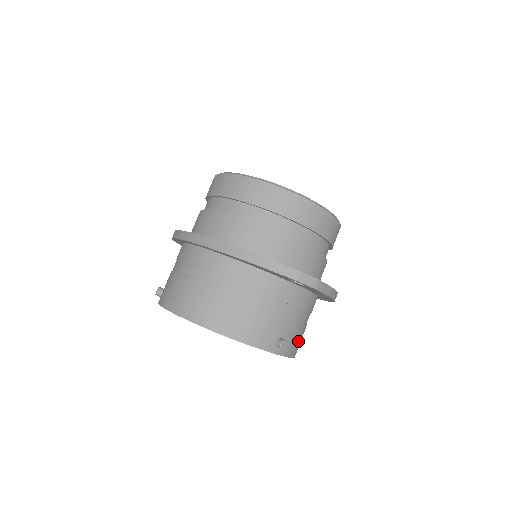
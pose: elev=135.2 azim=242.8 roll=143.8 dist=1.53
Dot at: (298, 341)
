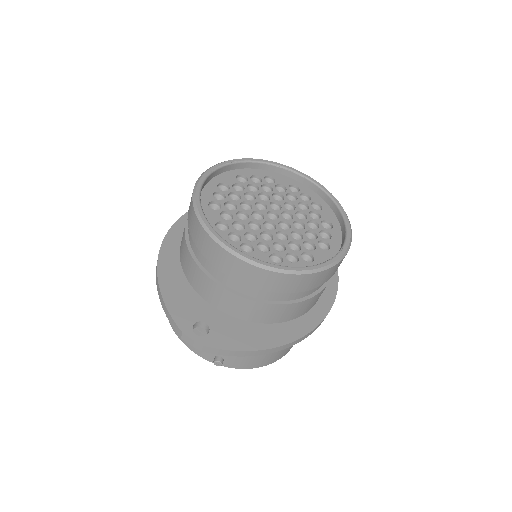
Dot at: (256, 359)
